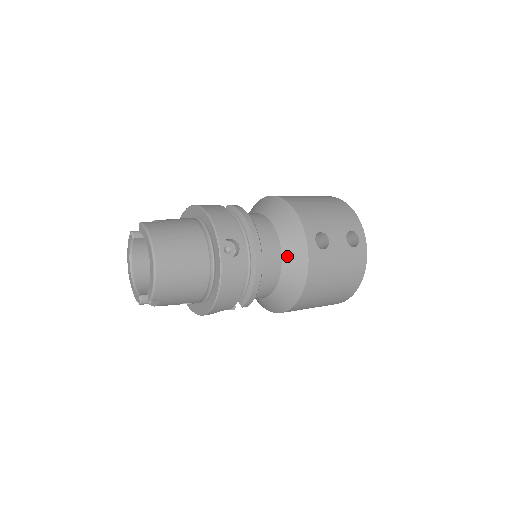
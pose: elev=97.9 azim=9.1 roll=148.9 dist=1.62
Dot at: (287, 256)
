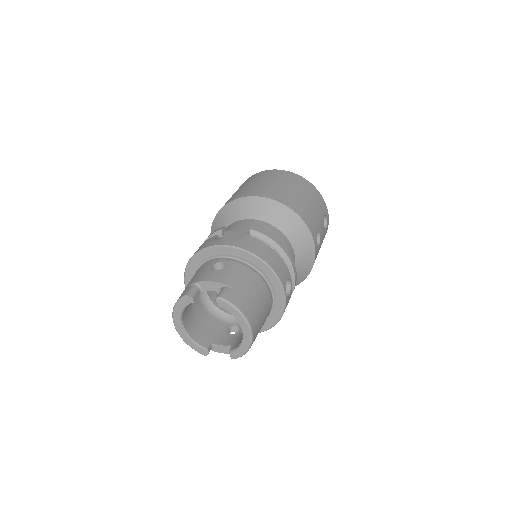
Dot at: (299, 262)
